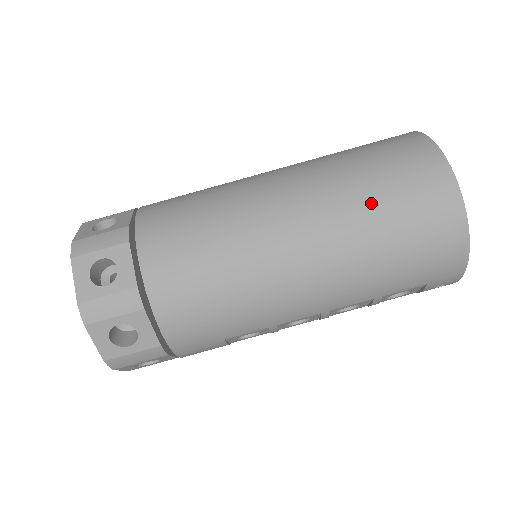
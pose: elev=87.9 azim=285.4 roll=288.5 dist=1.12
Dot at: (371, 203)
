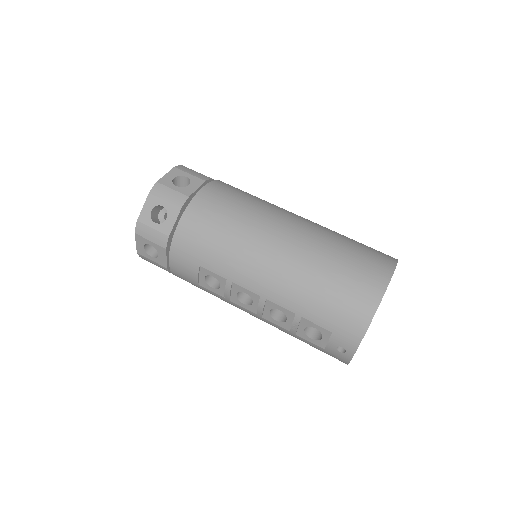
Dot at: (335, 253)
